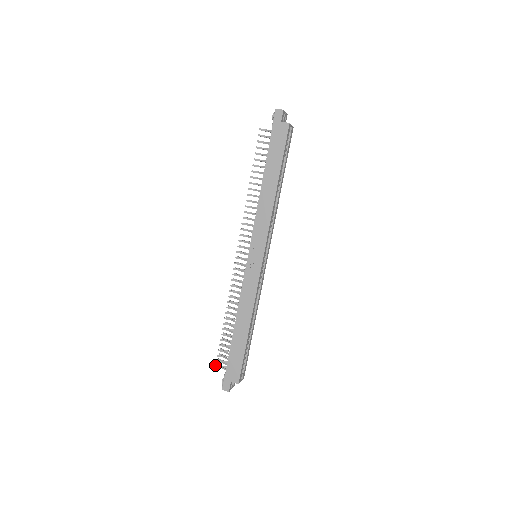
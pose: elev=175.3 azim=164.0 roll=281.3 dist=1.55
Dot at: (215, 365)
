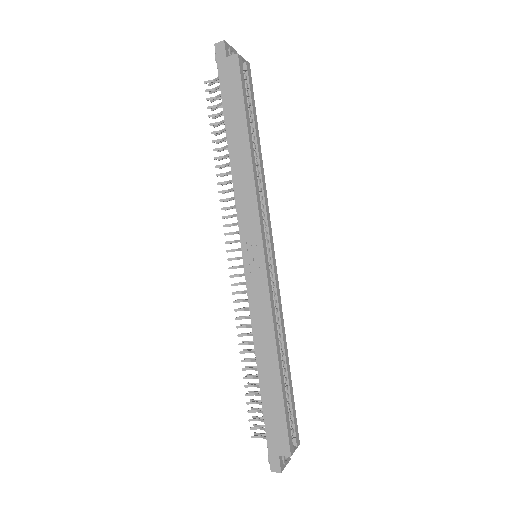
Dot at: occluded
